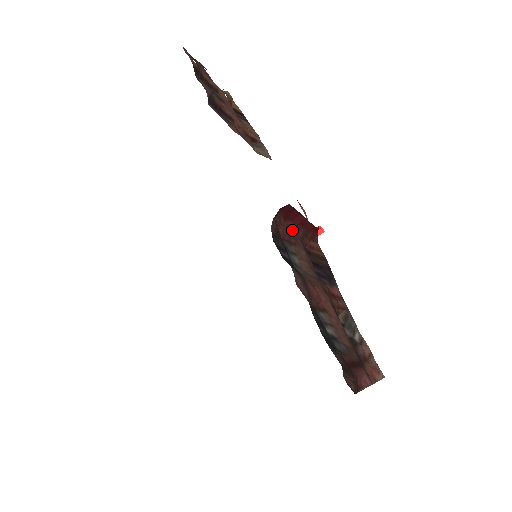
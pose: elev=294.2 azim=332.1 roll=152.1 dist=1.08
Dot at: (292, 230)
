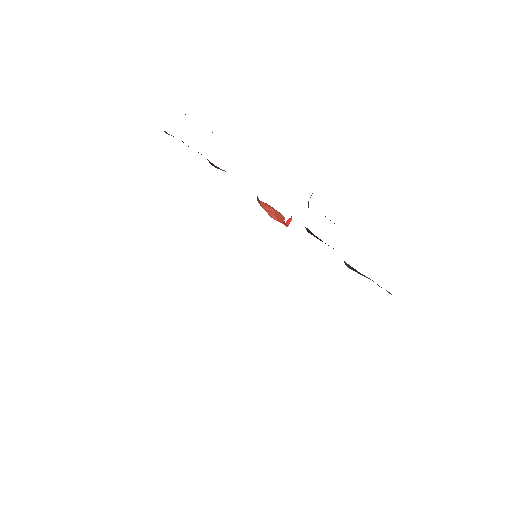
Dot at: occluded
